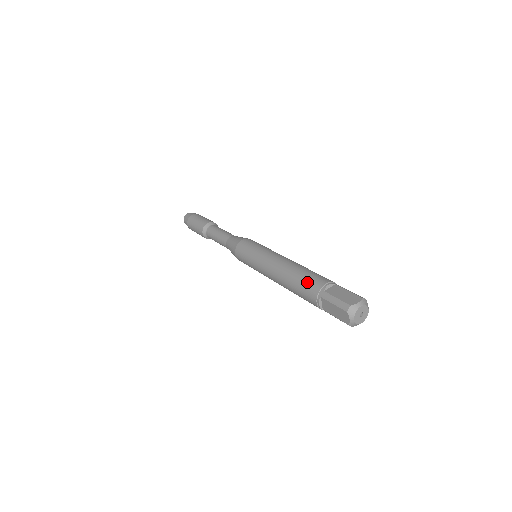
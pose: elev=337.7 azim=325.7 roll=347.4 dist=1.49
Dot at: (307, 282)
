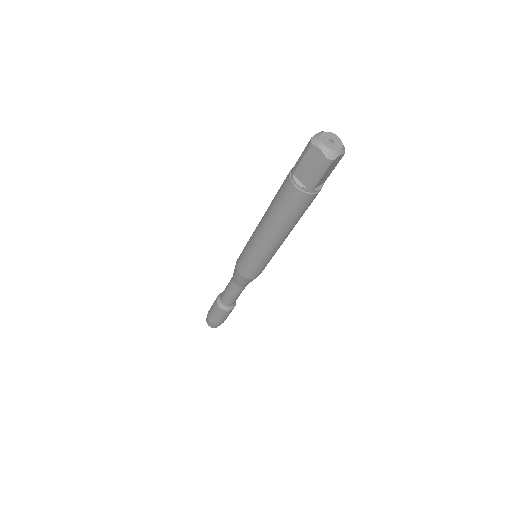
Dot at: (280, 187)
